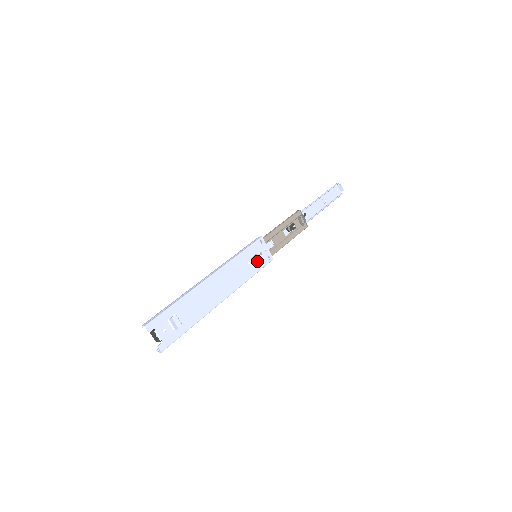
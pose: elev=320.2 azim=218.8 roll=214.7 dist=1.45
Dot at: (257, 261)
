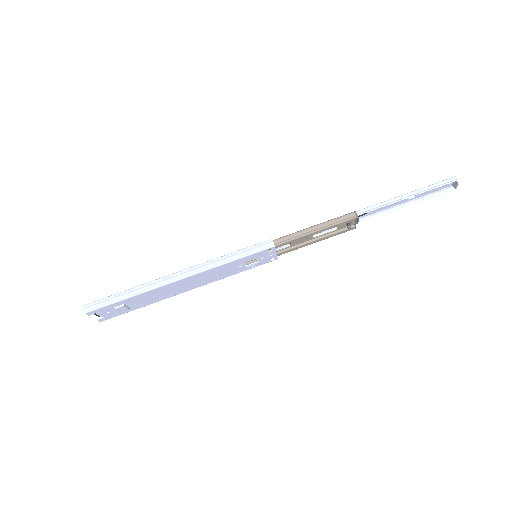
Dot at: (252, 265)
